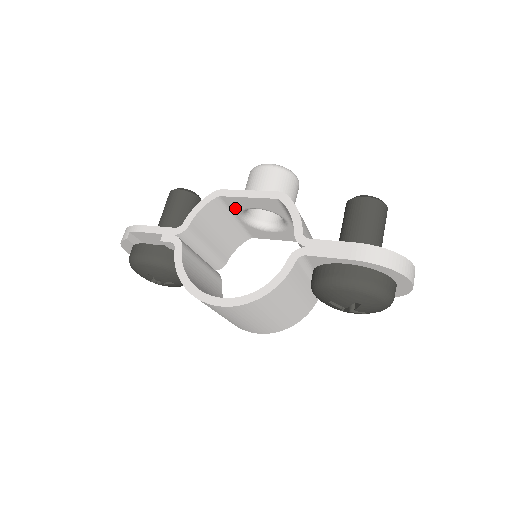
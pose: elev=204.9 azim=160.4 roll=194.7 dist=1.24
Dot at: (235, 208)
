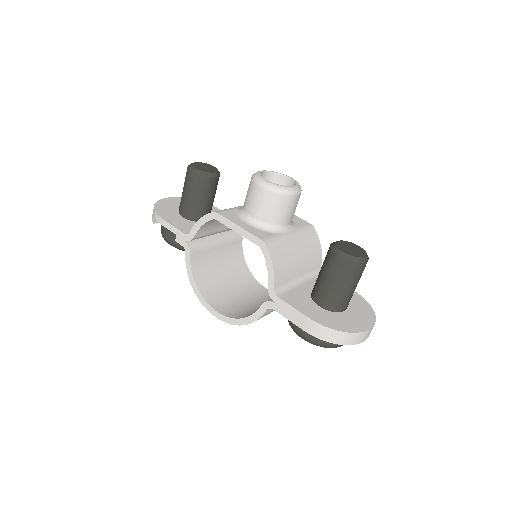
Dot at: occluded
